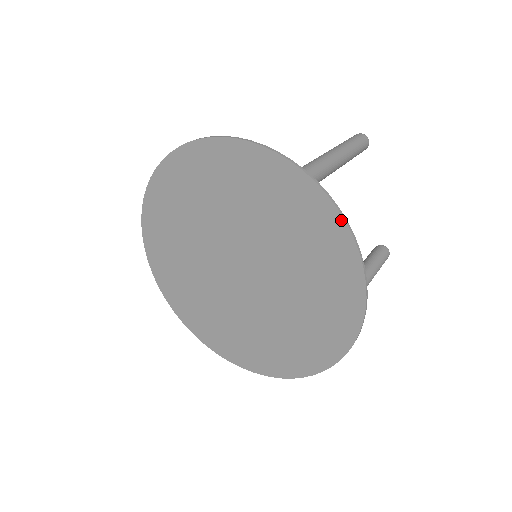
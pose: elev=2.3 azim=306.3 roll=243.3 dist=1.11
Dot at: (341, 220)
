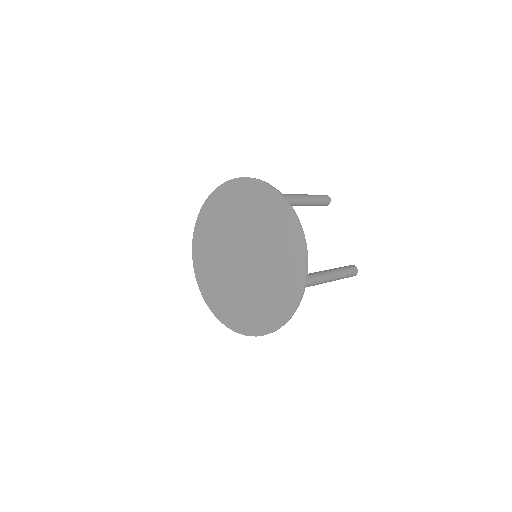
Dot at: (285, 202)
